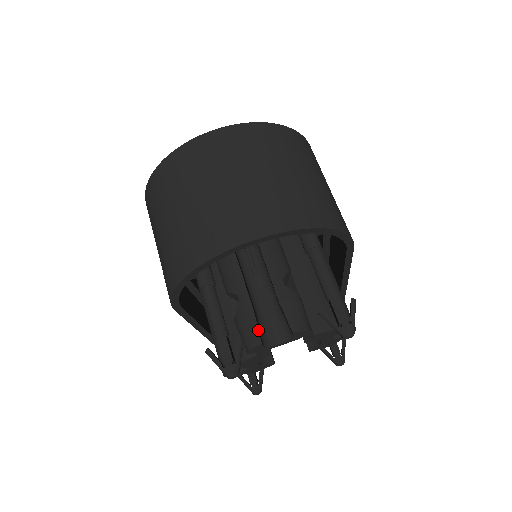
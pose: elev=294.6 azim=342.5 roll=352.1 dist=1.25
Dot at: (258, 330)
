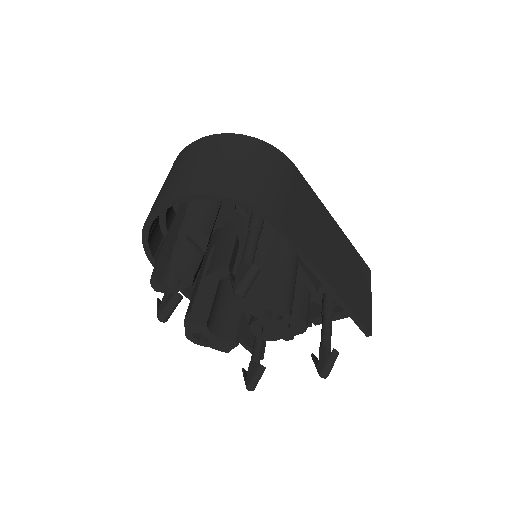
Dot at: (154, 267)
